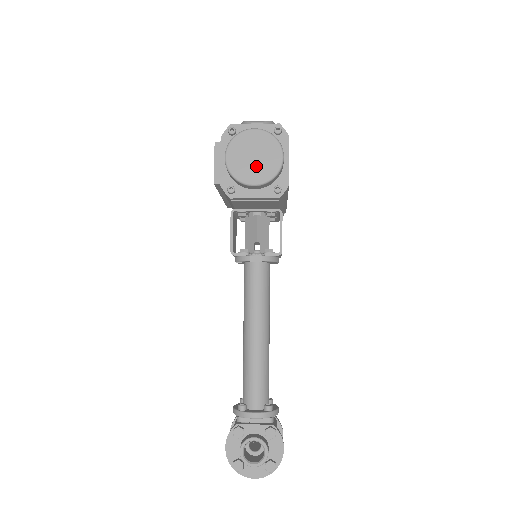
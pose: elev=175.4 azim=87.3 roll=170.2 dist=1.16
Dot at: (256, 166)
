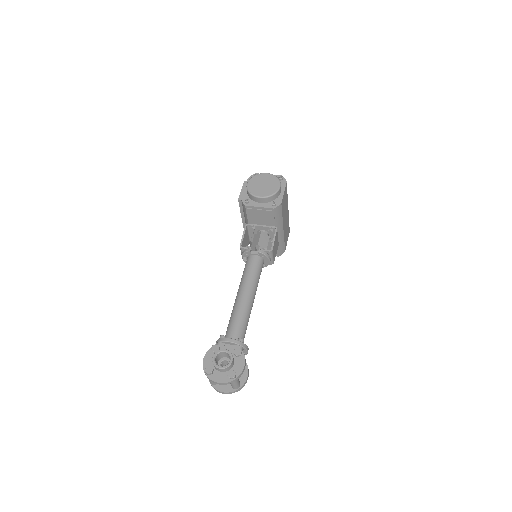
Dot at: (263, 189)
